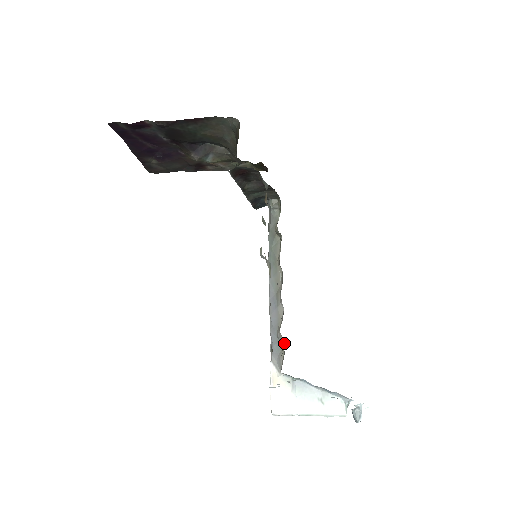
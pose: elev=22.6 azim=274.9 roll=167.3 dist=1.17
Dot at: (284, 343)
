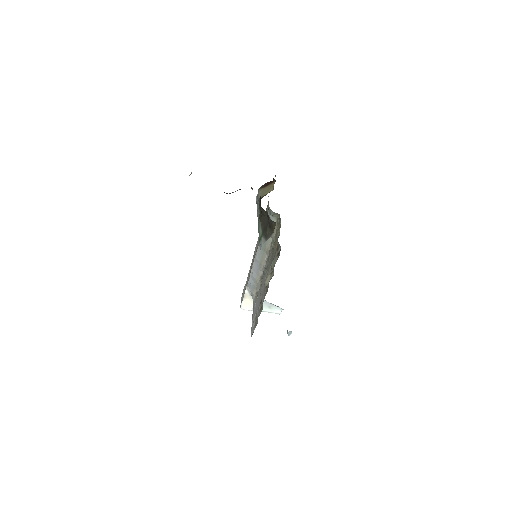
Dot at: occluded
